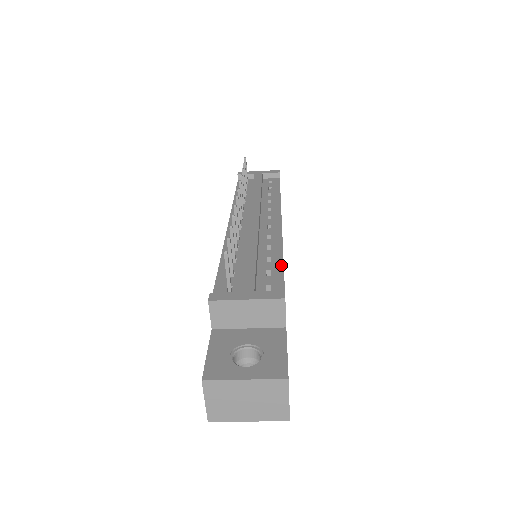
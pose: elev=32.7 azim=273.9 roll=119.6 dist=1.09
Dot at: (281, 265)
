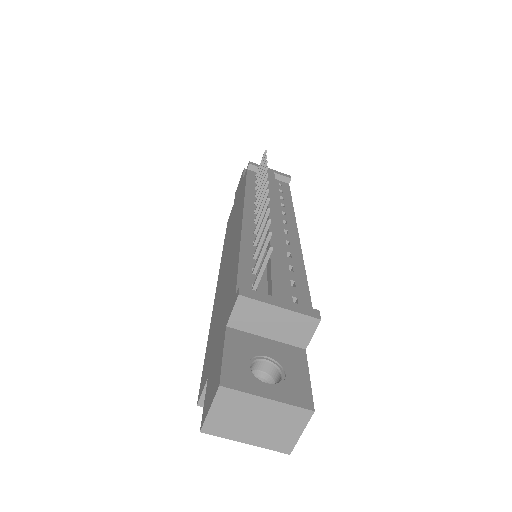
Dot at: (305, 279)
